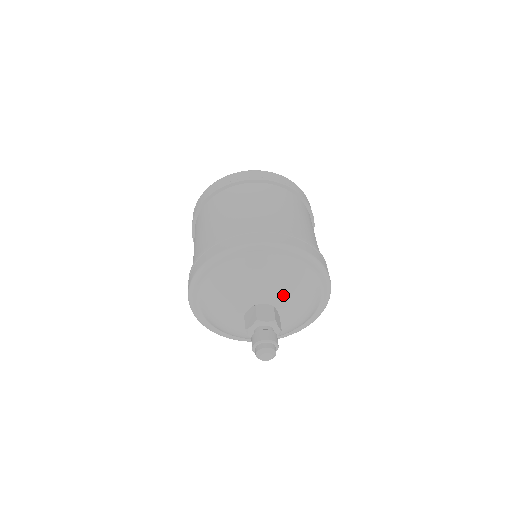
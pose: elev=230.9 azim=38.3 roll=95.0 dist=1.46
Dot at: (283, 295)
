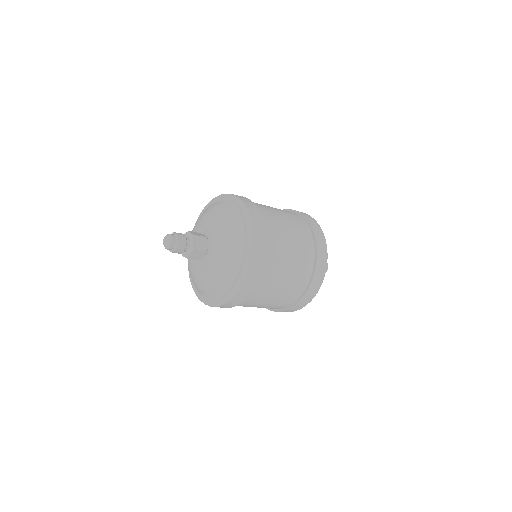
Dot at: (203, 223)
